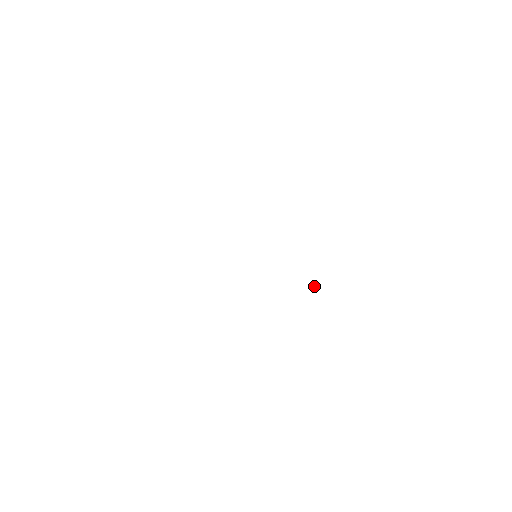
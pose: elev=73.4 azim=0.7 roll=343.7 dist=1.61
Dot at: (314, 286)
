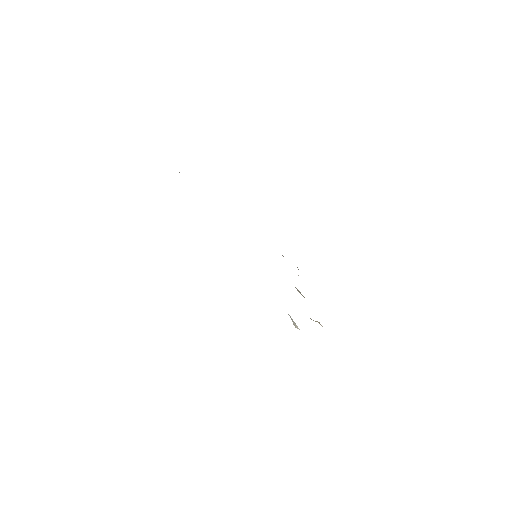
Dot at: occluded
